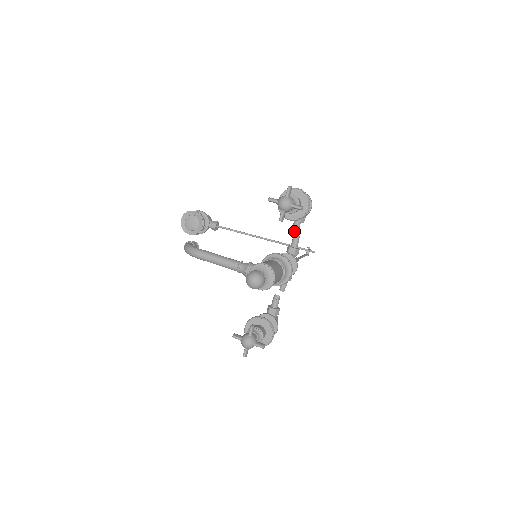
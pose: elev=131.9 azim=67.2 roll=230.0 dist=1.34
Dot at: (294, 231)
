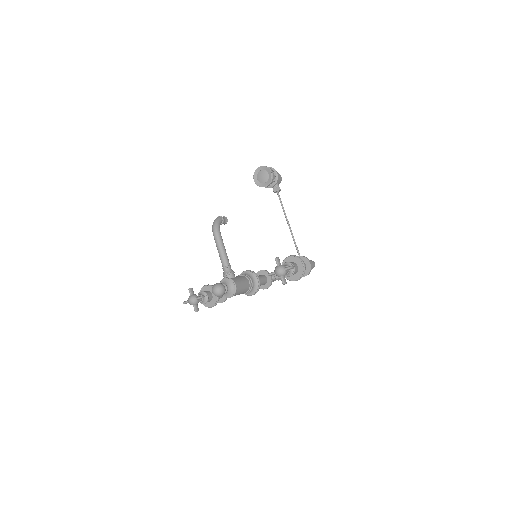
Dot at: occluded
